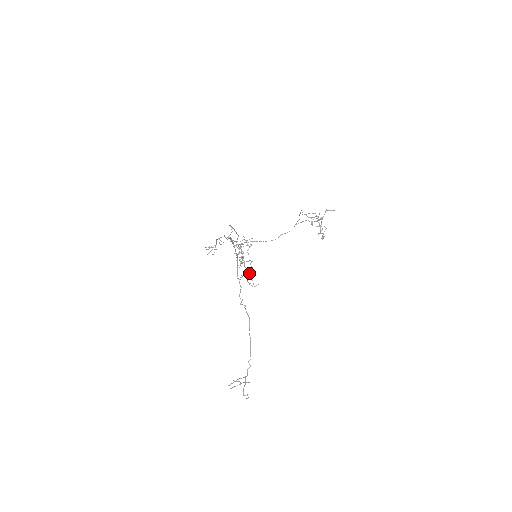
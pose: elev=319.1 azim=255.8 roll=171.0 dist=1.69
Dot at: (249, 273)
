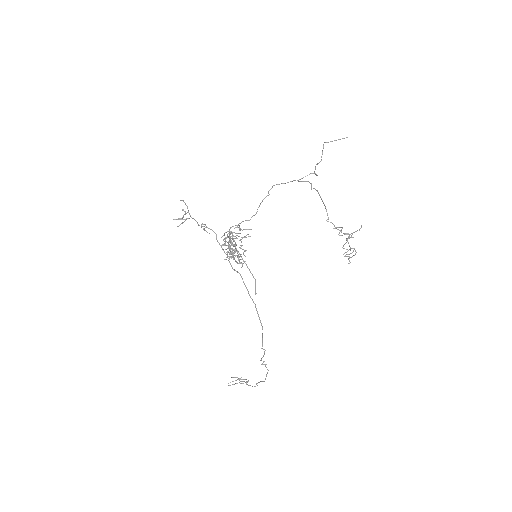
Dot at: occluded
